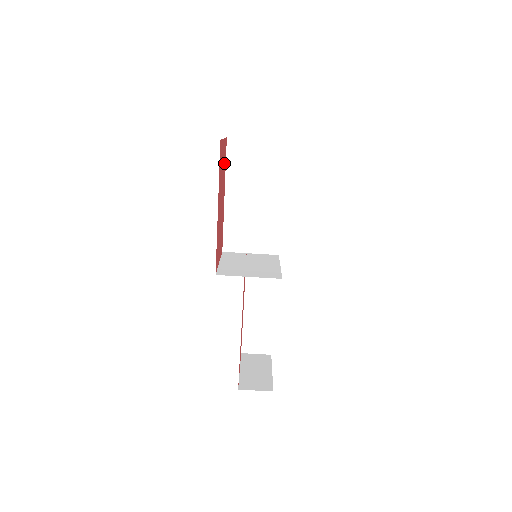
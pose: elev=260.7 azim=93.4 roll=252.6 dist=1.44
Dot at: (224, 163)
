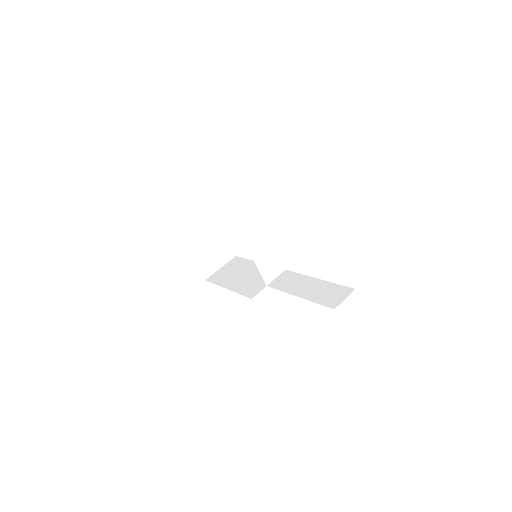
Dot at: occluded
